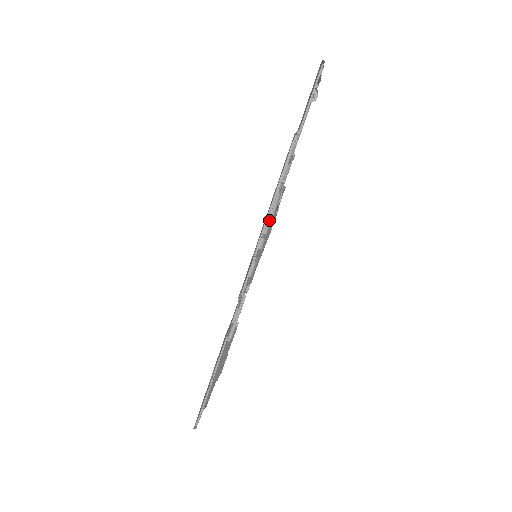
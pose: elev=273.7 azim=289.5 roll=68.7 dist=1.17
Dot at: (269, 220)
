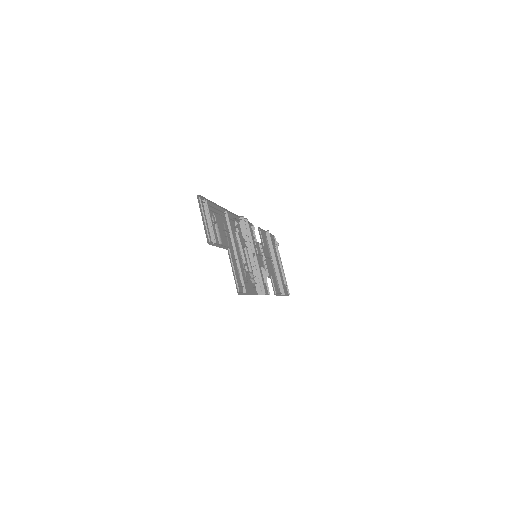
Dot at: (255, 283)
